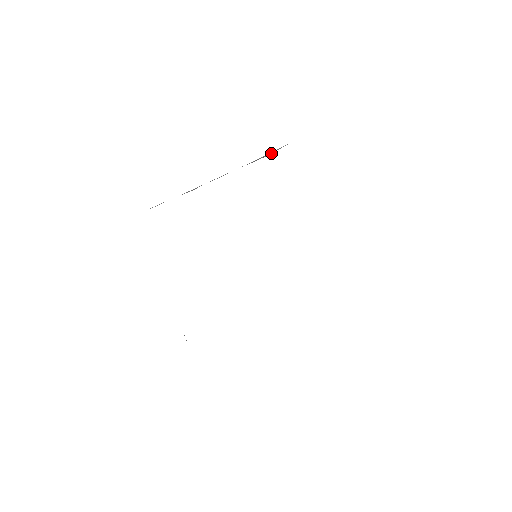
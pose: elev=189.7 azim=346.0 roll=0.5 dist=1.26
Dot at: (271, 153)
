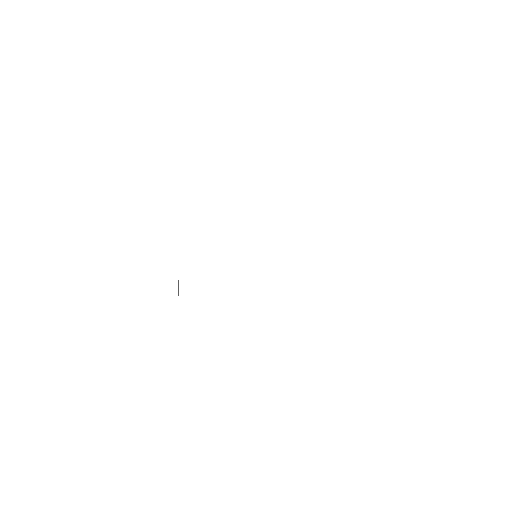
Dot at: occluded
